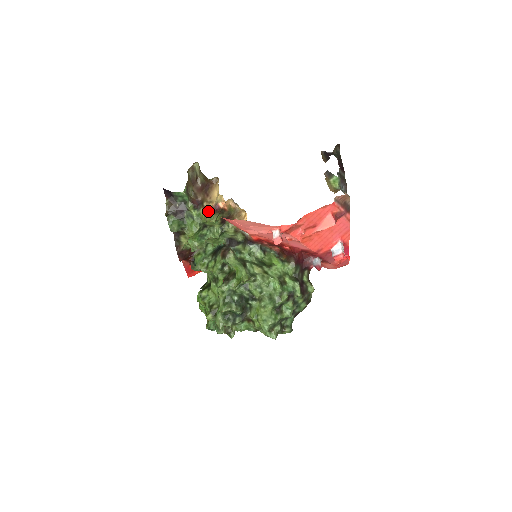
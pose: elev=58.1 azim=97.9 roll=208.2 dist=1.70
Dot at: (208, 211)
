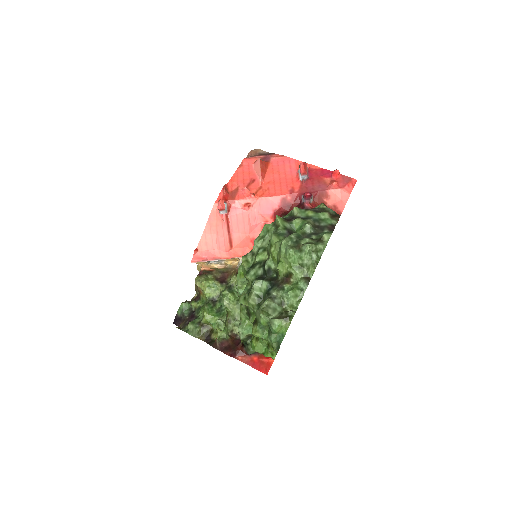
Dot at: (195, 282)
